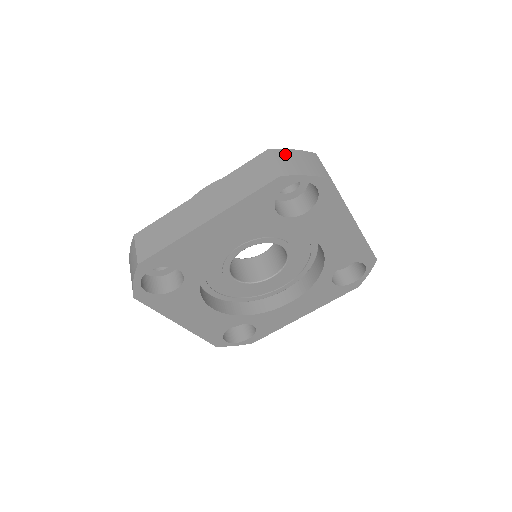
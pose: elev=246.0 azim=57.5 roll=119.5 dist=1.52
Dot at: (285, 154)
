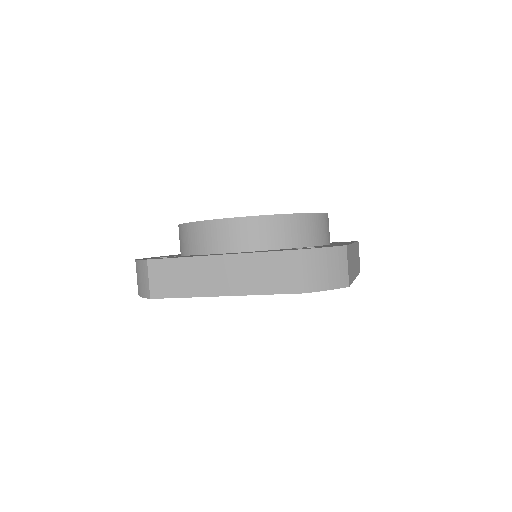
Dot at: (317, 257)
